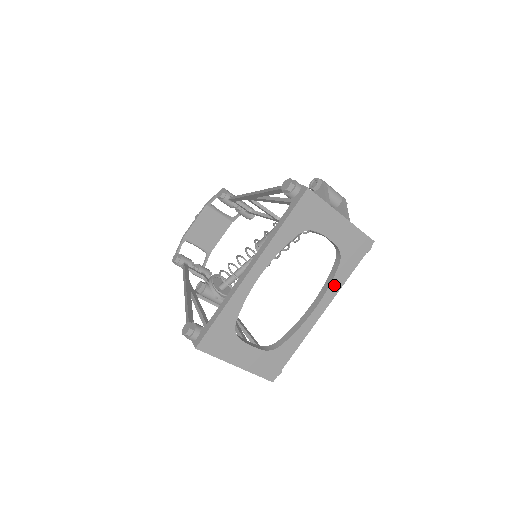
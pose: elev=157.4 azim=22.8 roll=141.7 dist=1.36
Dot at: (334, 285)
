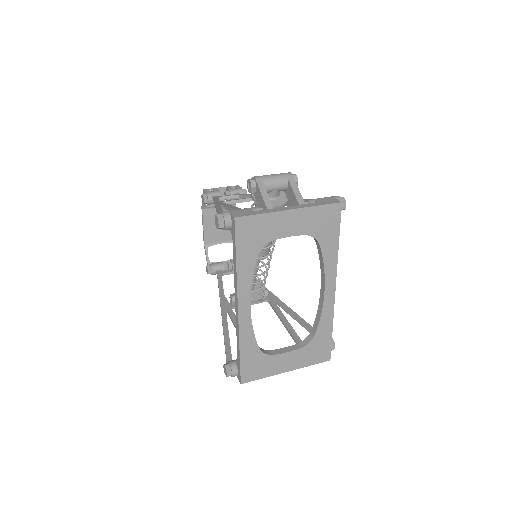
Dot at: (328, 263)
